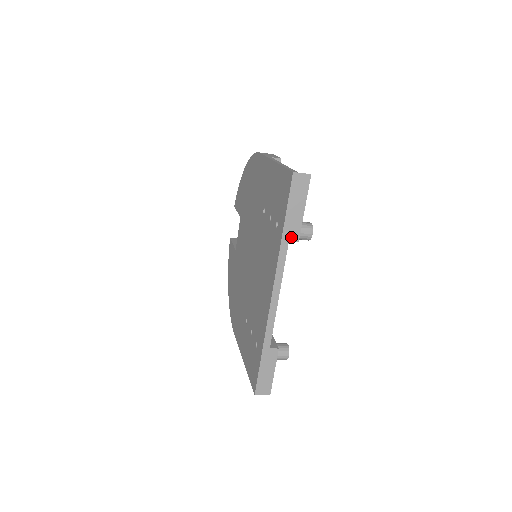
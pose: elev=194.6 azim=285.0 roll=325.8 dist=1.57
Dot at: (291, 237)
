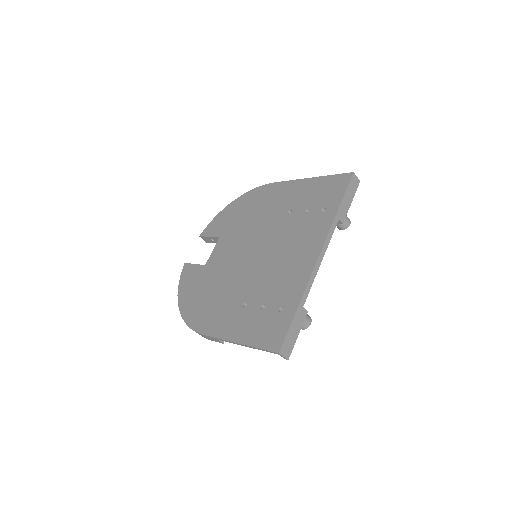
Dot at: (341, 217)
